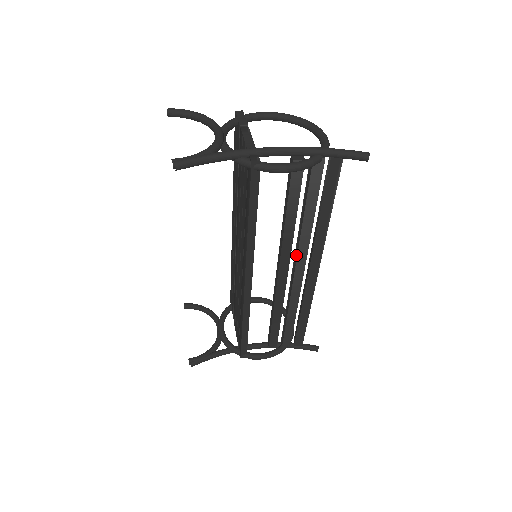
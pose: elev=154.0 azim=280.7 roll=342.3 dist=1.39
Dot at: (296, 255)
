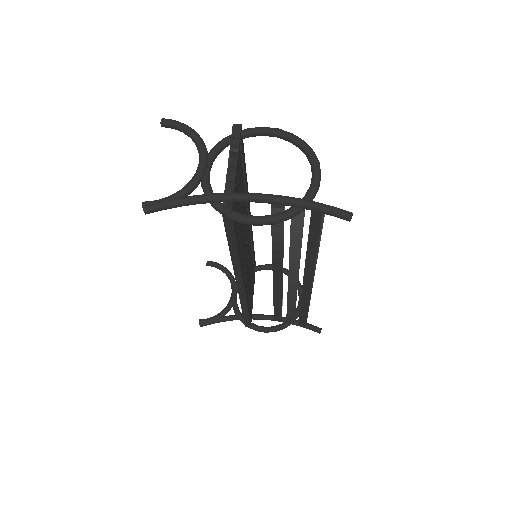
Dot at: (288, 270)
